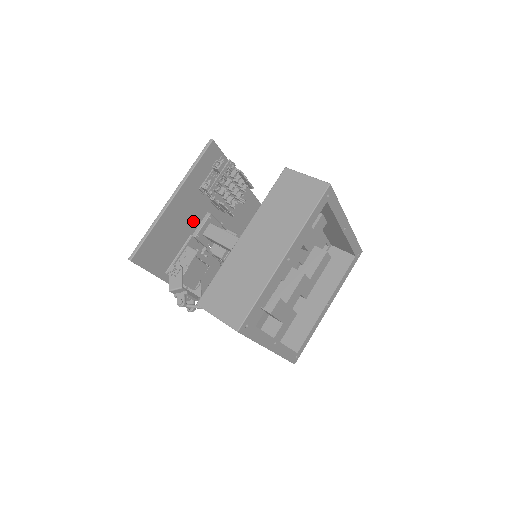
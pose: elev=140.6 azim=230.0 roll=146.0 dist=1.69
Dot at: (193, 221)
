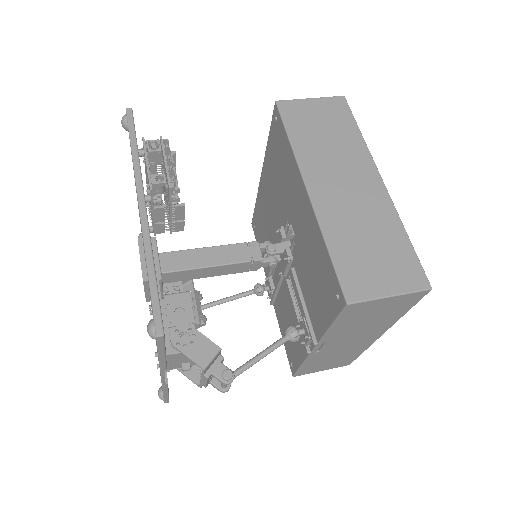
Dot at: occluded
